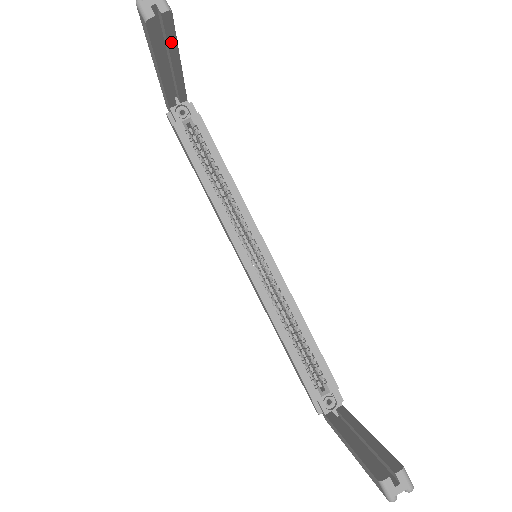
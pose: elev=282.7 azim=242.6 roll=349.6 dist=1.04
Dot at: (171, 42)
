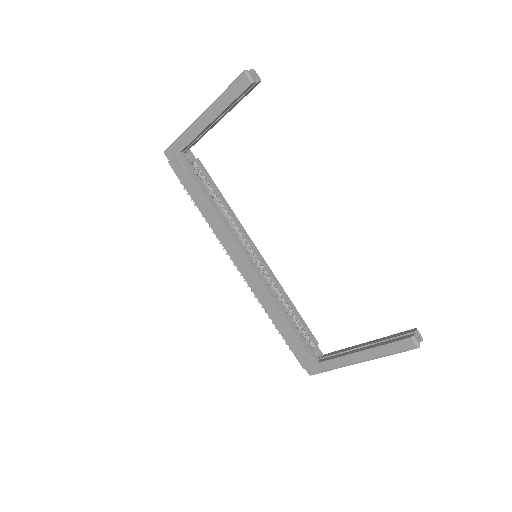
Dot at: (239, 101)
